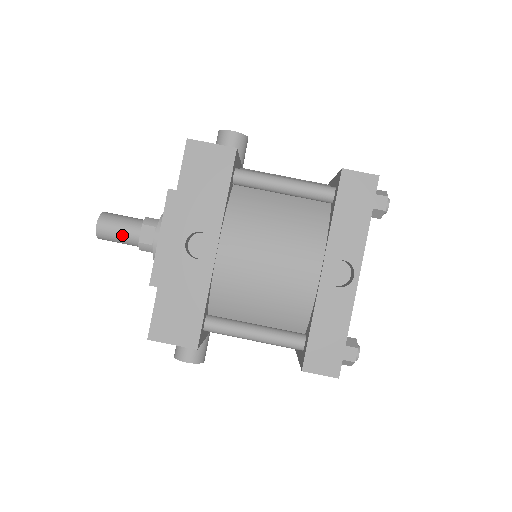
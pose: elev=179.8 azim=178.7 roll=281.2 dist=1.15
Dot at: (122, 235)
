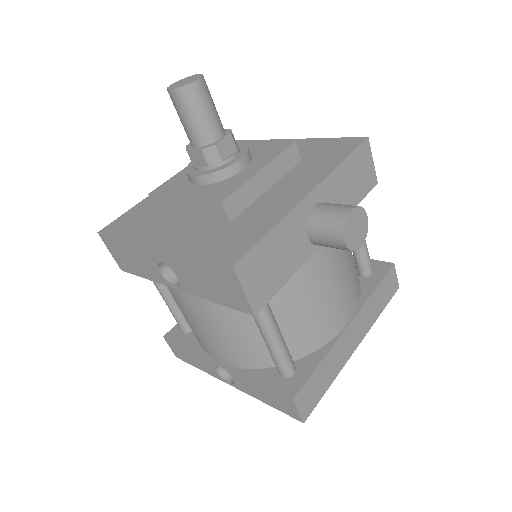
Dot at: (183, 124)
